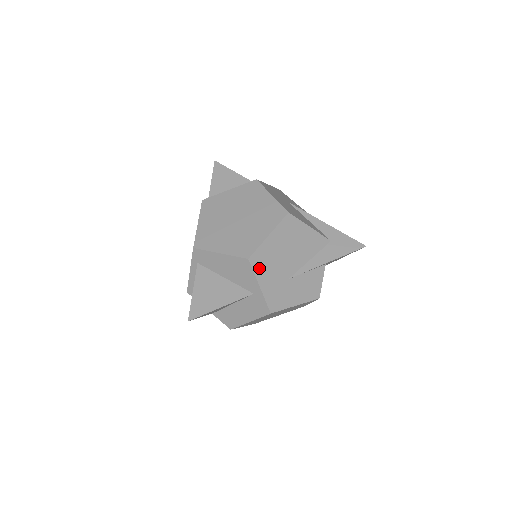
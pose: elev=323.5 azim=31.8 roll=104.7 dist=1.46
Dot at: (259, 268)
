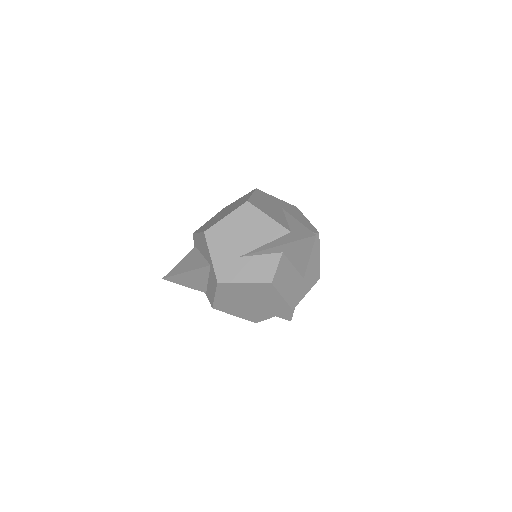
Dot at: (212, 241)
